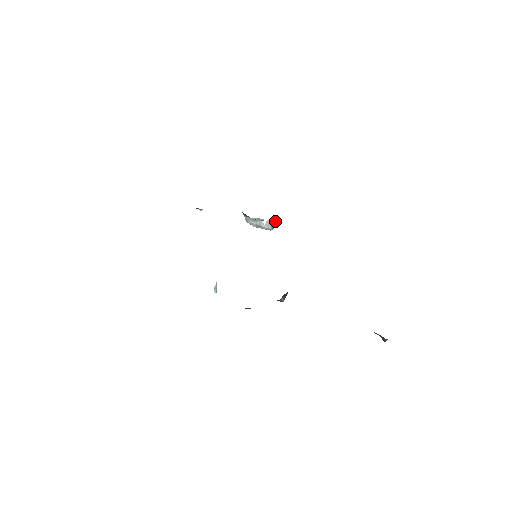
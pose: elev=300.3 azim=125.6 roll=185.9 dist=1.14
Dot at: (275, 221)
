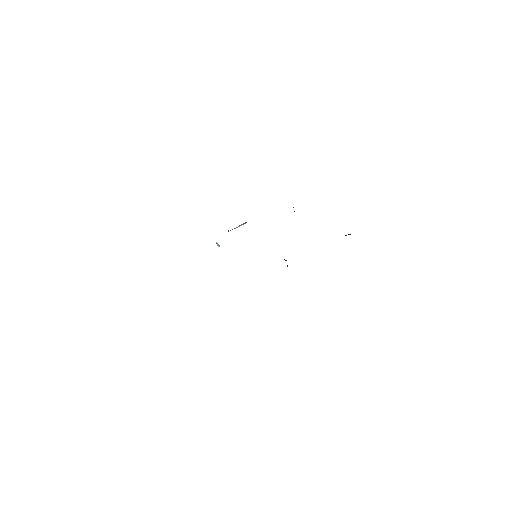
Dot at: occluded
